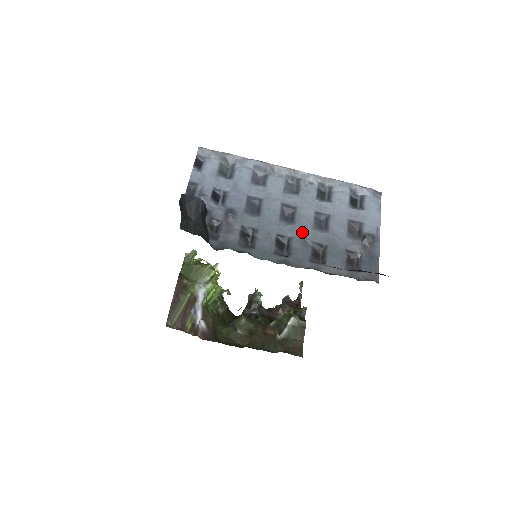
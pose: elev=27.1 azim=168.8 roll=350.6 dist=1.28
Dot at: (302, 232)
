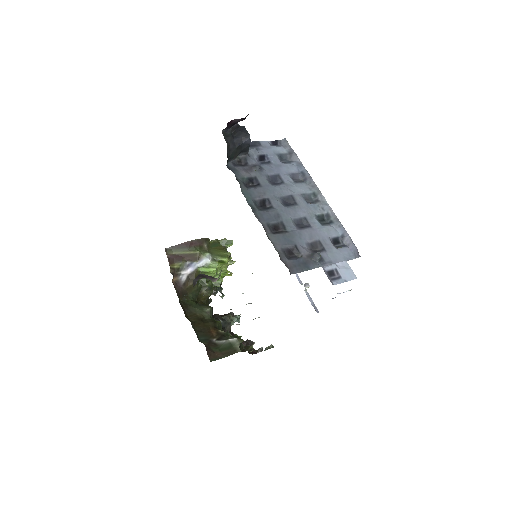
Dot at: (283, 213)
